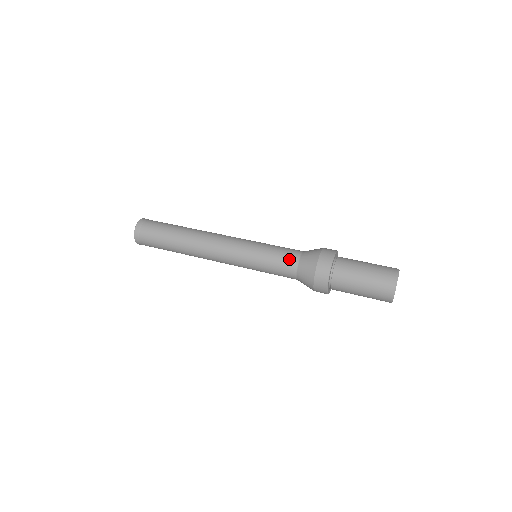
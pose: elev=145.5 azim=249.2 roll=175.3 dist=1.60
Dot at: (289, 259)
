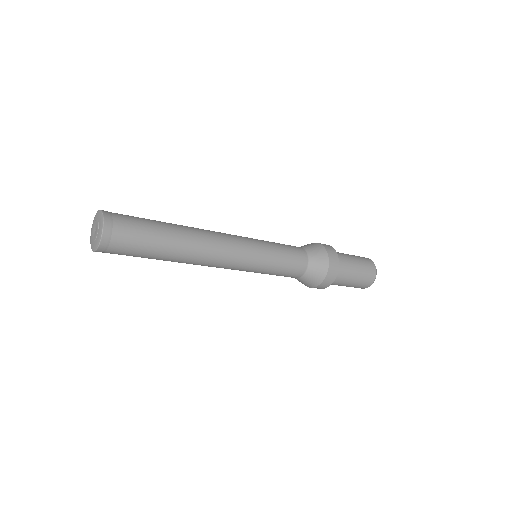
Dot at: (295, 247)
